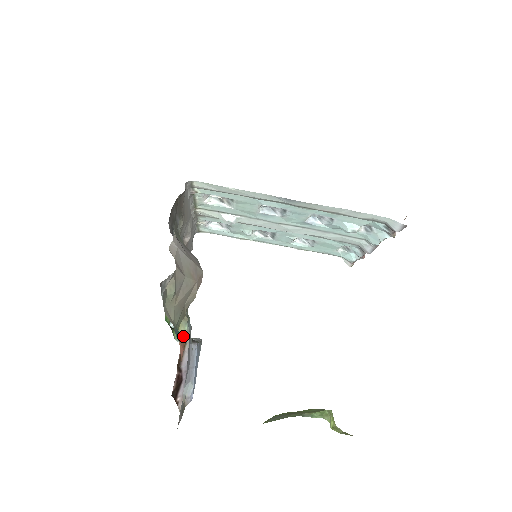
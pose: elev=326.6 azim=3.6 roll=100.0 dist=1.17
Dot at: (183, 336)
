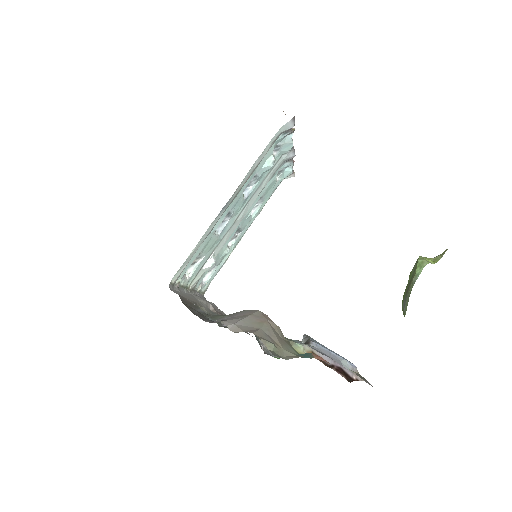
Dot at: (305, 351)
